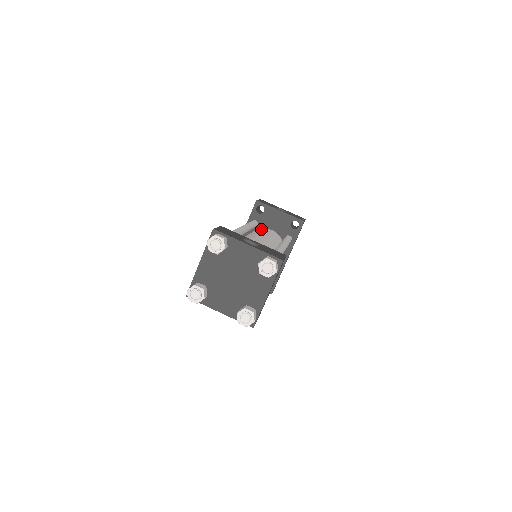
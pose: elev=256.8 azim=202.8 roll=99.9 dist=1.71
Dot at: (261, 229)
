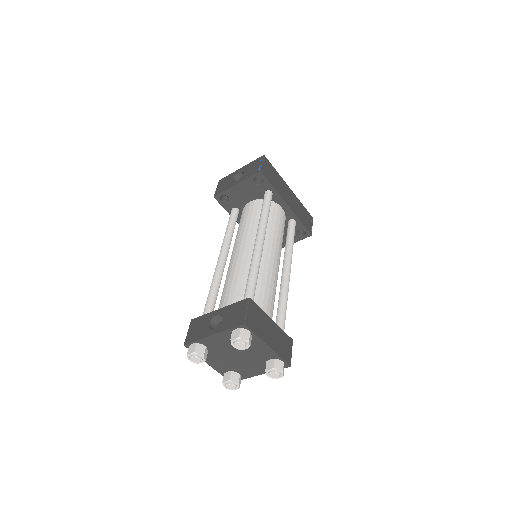
Dot at: (242, 216)
